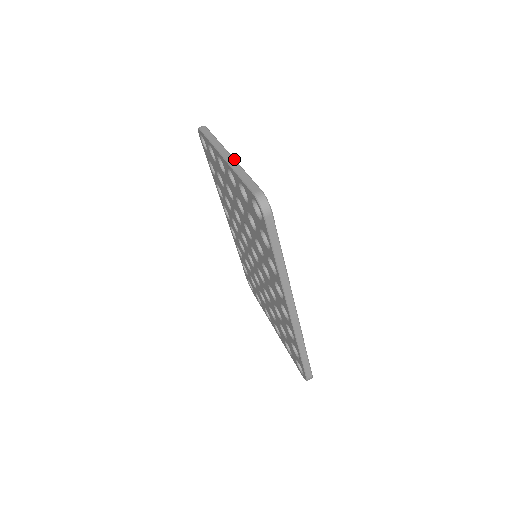
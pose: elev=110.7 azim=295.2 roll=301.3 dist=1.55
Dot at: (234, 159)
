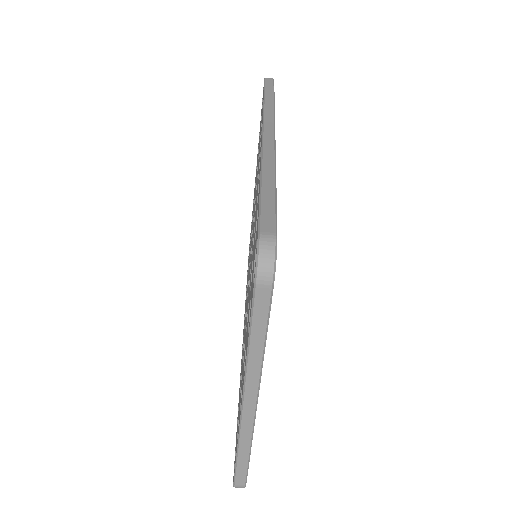
Dot at: (253, 425)
